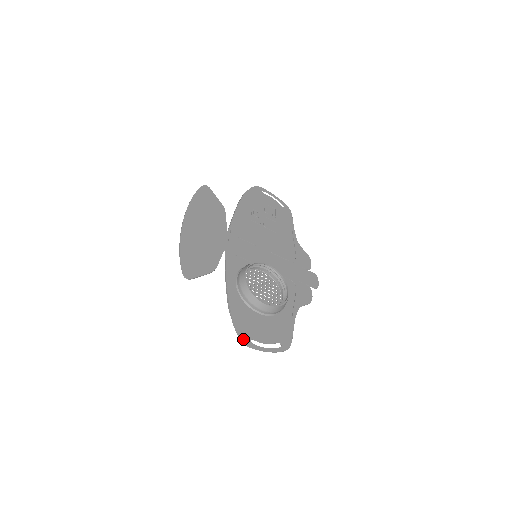
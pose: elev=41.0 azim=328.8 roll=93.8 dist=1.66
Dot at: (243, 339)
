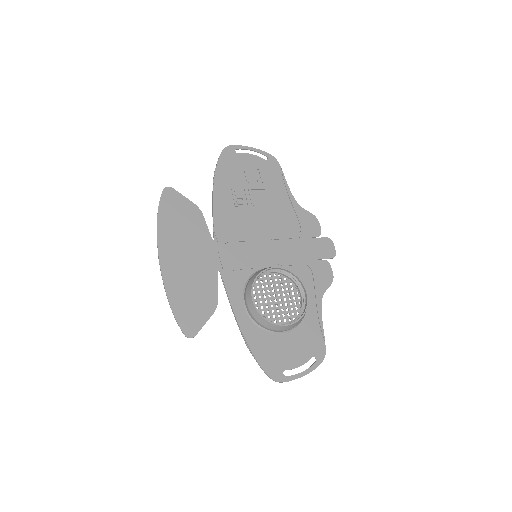
Dot at: (274, 377)
